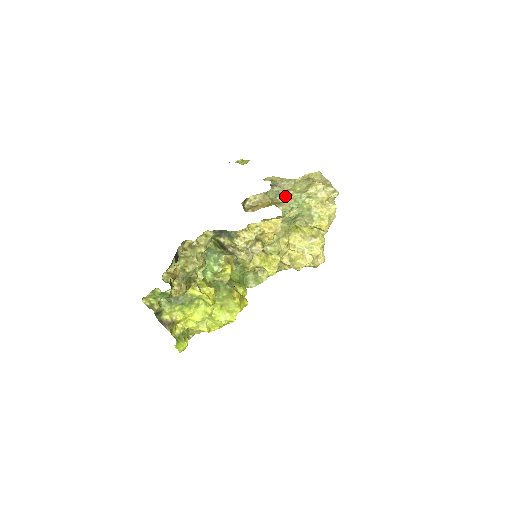
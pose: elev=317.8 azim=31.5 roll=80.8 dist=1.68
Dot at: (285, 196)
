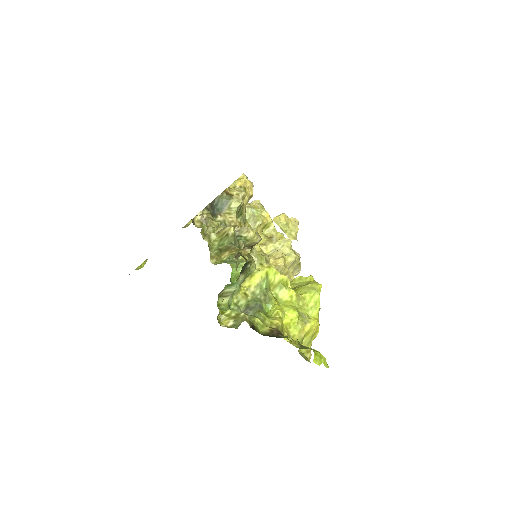
Dot at: occluded
